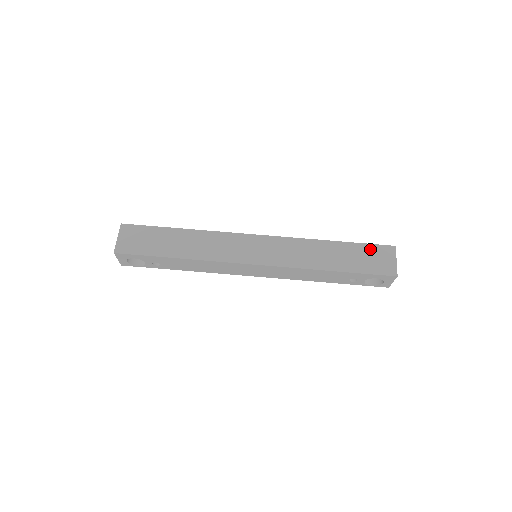
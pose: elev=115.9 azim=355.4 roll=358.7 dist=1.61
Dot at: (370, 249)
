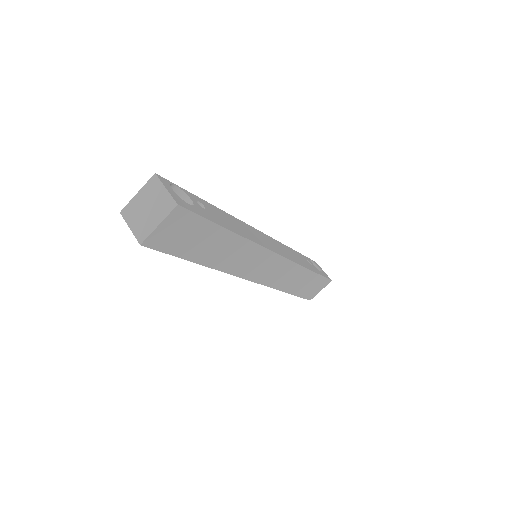
Dot at: (320, 281)
